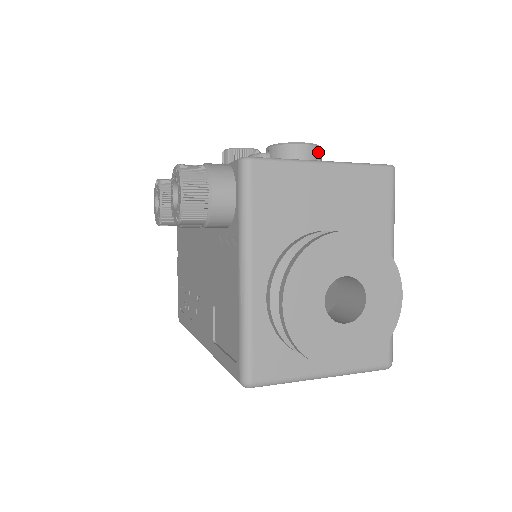
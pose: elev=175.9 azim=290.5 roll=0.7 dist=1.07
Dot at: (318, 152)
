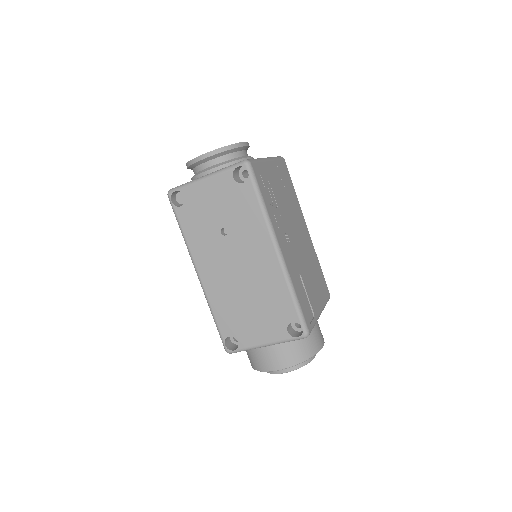
Dot at: occluded
